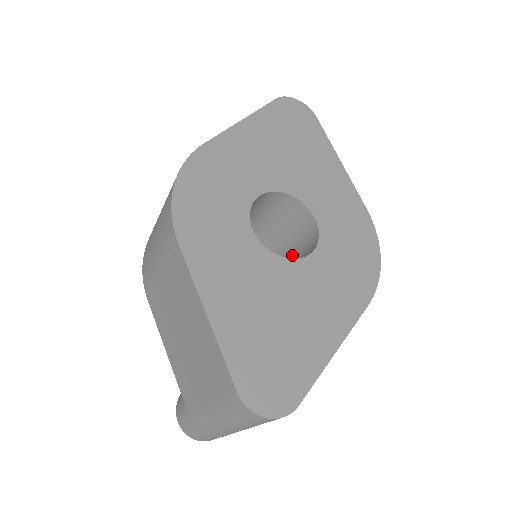
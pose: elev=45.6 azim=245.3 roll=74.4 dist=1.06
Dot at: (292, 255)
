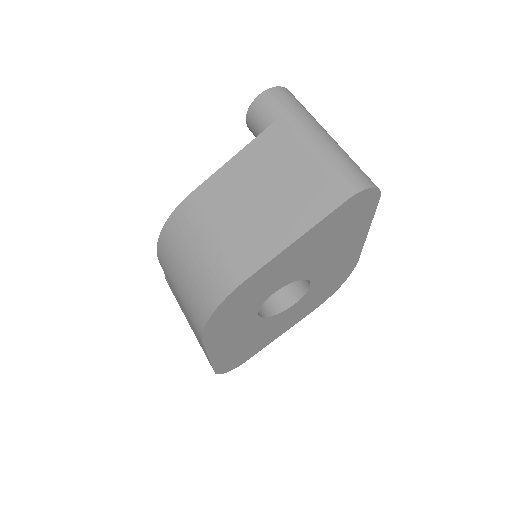
Dot at: occluded
